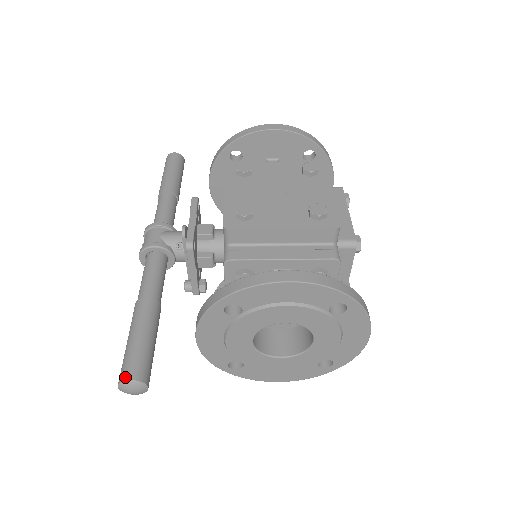
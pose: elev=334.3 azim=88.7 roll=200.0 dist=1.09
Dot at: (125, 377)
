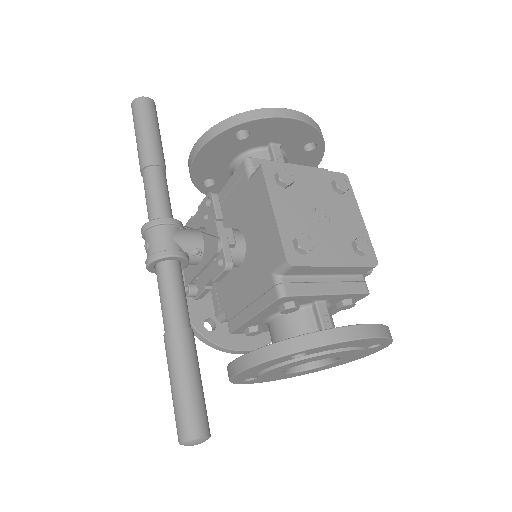
Dot at: (194, 435)
